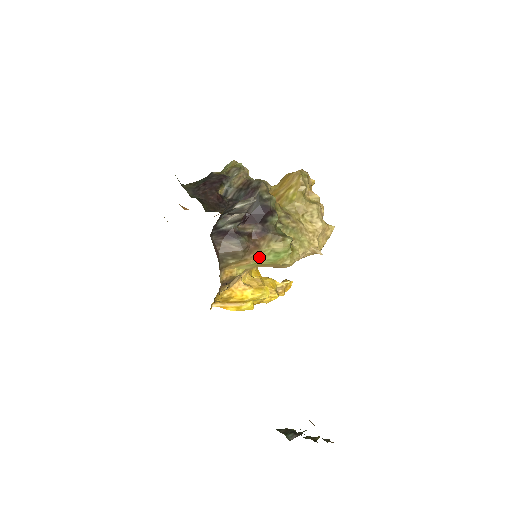
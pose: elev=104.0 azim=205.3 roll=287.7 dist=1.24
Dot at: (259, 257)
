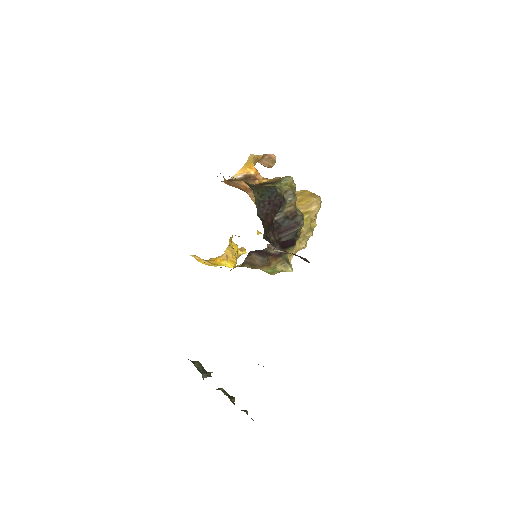
Dot at: (264, 269)
